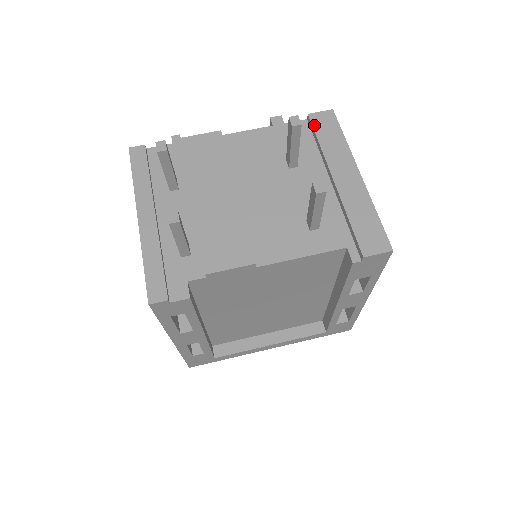
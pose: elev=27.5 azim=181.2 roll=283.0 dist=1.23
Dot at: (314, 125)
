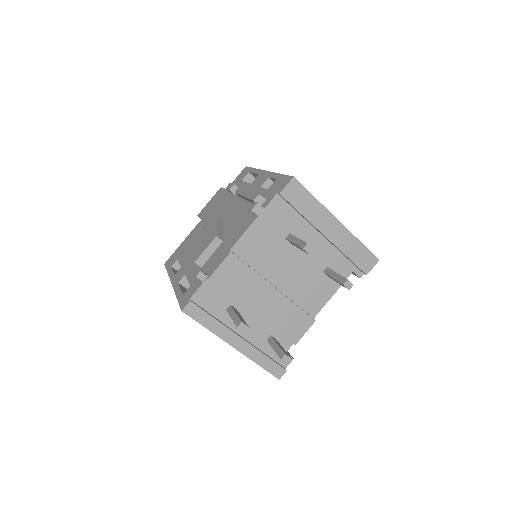
Dot at: (290, 201)
